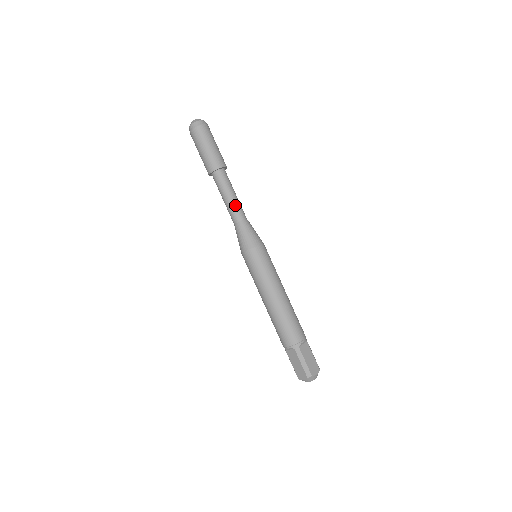
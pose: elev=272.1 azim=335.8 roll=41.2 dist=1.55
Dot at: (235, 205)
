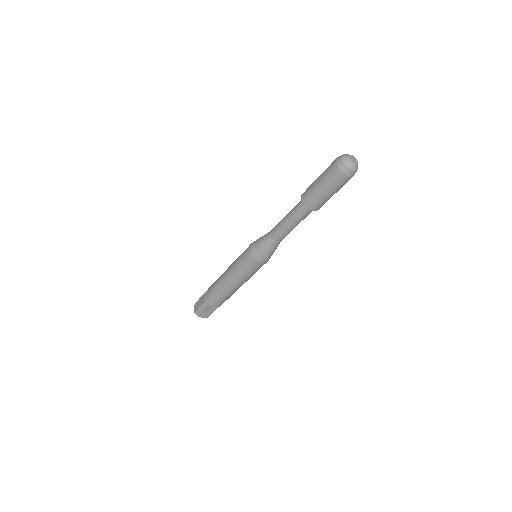
Dot at: (283, 230)
